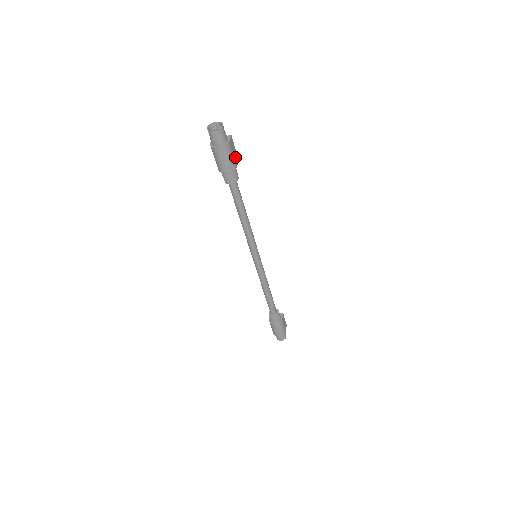
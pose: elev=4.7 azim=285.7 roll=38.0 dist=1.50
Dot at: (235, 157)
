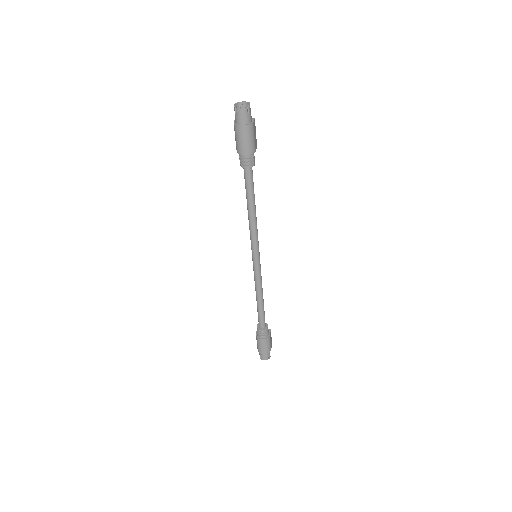
Dot at: (255, 141)
